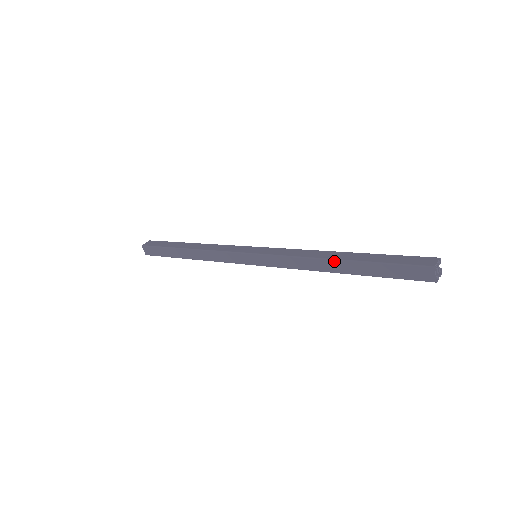
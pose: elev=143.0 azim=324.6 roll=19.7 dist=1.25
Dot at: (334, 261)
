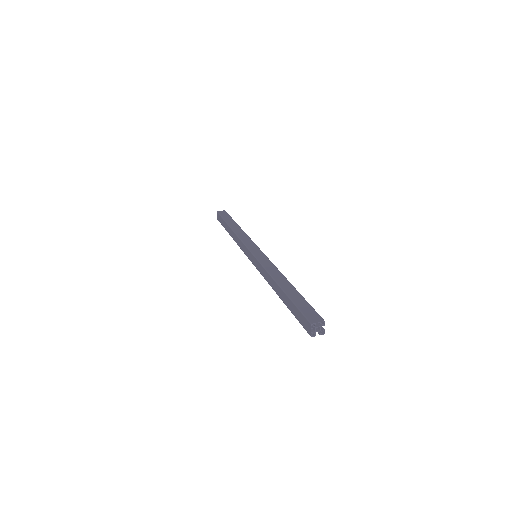
Dot at: (277, 285)
